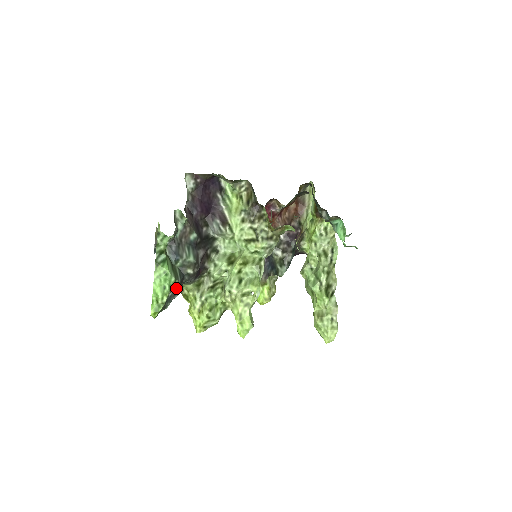
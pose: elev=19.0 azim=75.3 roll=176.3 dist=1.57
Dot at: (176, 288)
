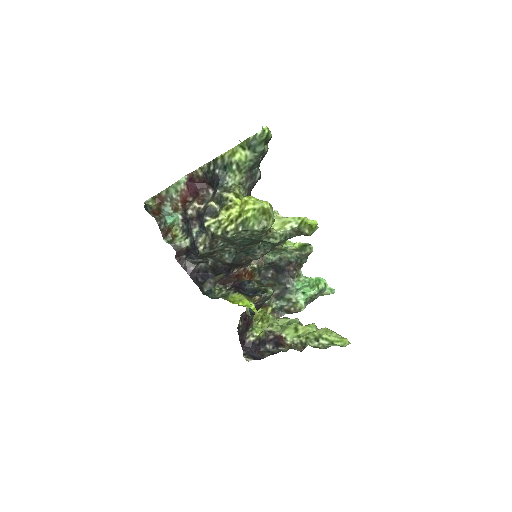
Dot at: (264, 153)
